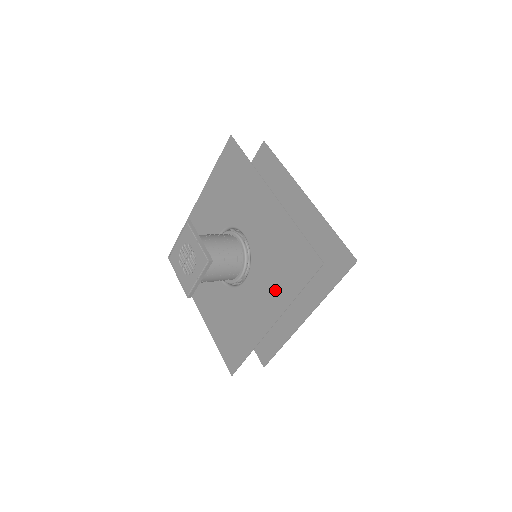
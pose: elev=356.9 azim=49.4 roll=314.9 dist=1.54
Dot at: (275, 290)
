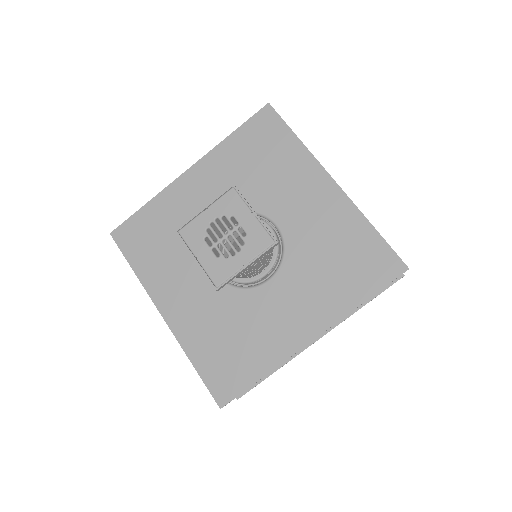
Dot at: (324, 295)
